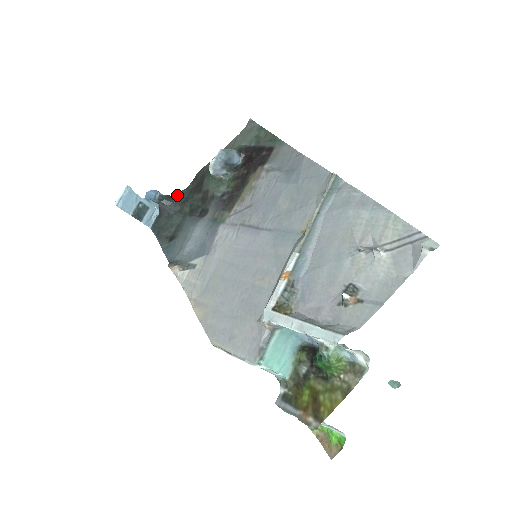
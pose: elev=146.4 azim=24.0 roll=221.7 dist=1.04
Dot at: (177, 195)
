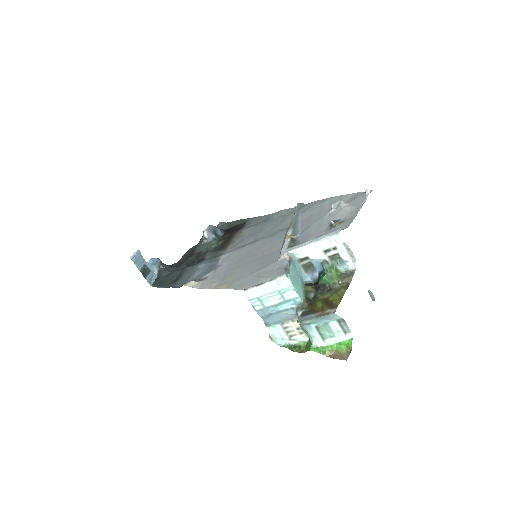
Dot at: (171, 265)
